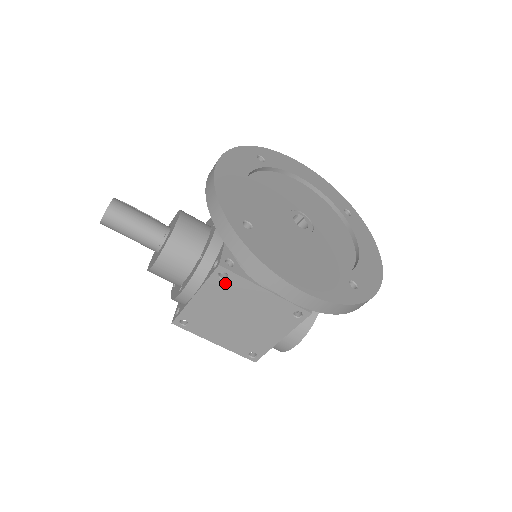
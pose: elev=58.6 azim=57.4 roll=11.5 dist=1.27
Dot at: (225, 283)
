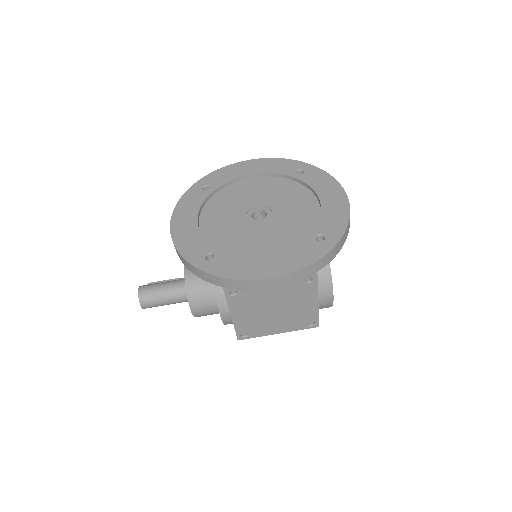
Dot at: (240, 296)
